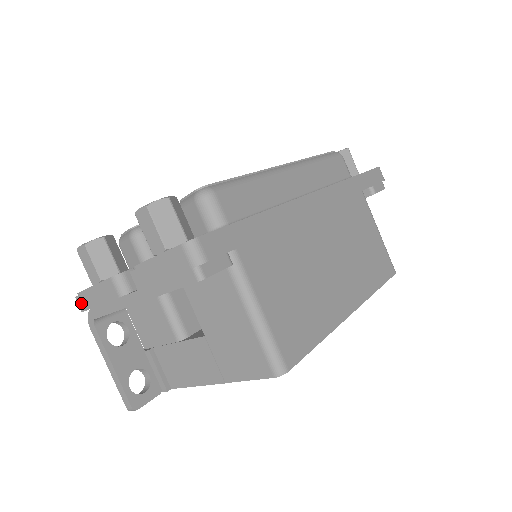
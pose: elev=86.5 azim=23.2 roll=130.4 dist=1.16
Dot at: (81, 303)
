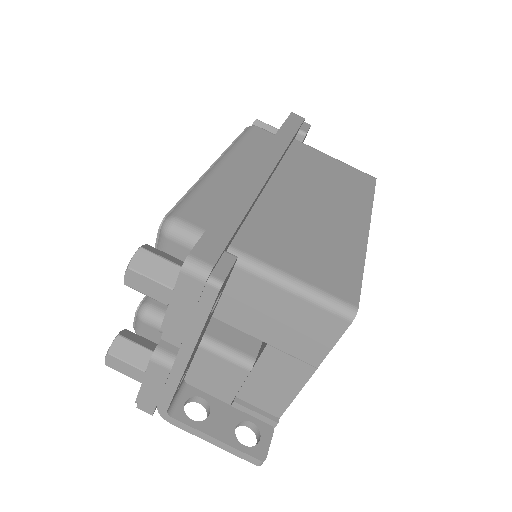
Dot at: (145, 408)
